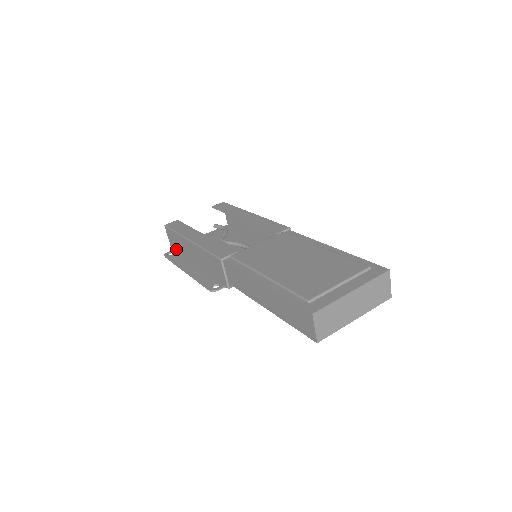
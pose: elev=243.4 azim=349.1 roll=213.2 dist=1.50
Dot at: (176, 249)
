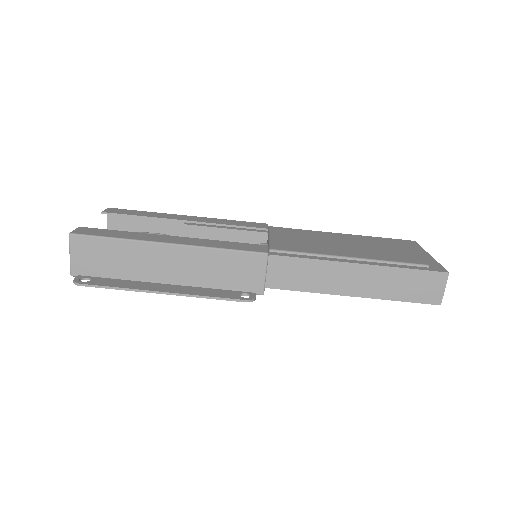
Dot at: (96, 271)
